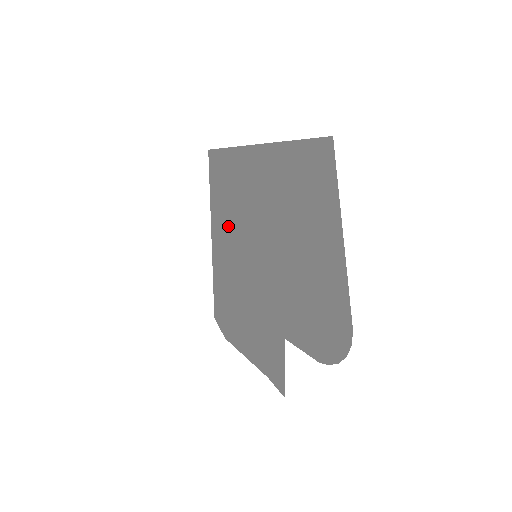
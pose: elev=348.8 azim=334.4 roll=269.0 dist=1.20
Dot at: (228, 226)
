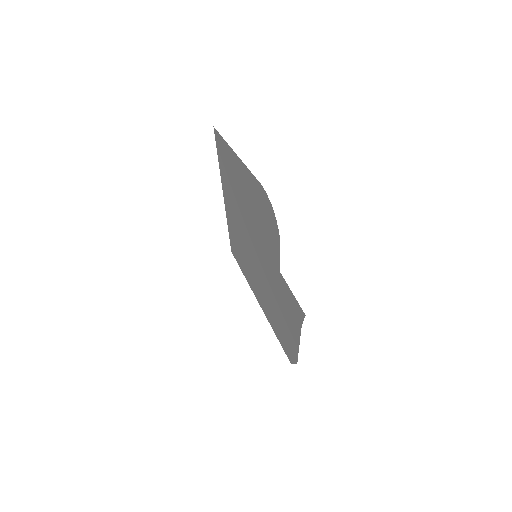
Dot at: (251, 273)
